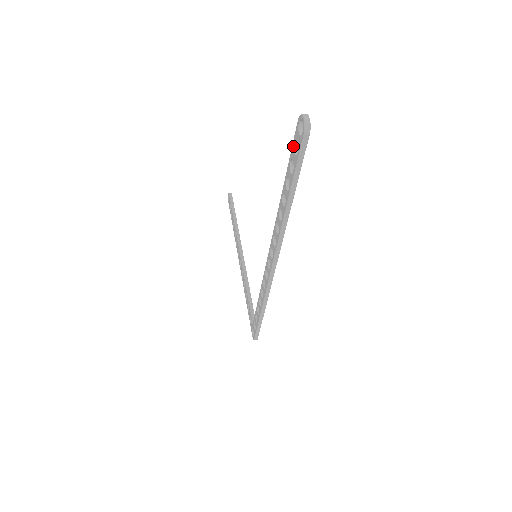
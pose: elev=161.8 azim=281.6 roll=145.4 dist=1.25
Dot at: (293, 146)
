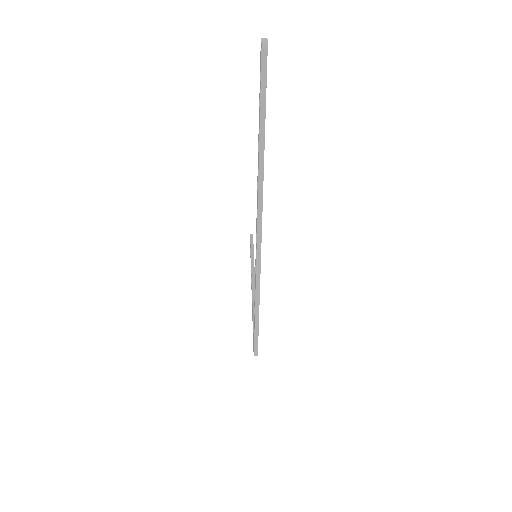
Dot at: (260, 79)
